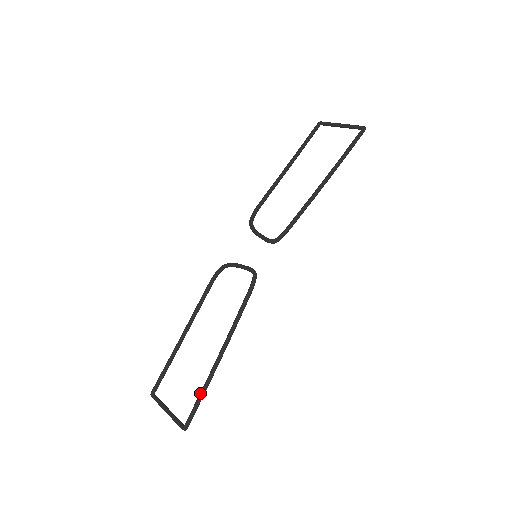
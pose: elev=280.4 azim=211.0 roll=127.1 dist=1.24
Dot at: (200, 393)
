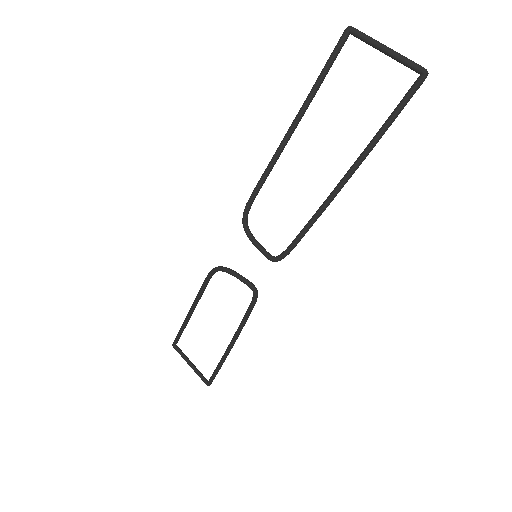
Dot at: (216, 369)
